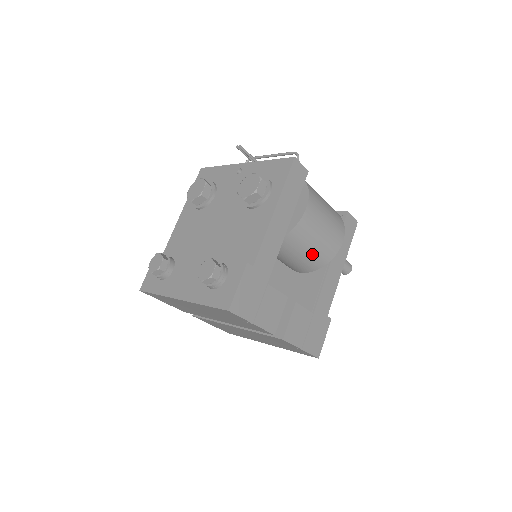
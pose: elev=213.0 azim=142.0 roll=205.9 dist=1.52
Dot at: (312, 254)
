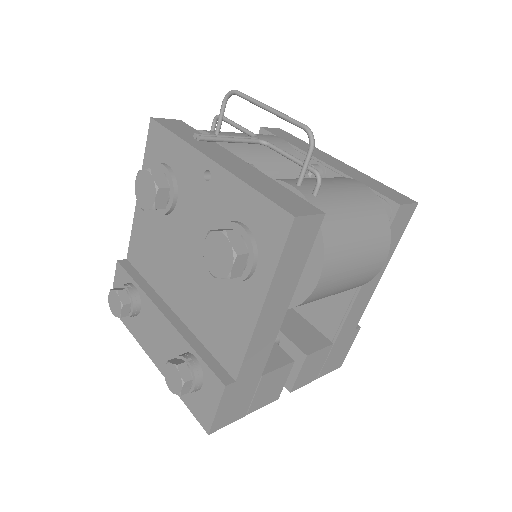
Dot at: occluded
